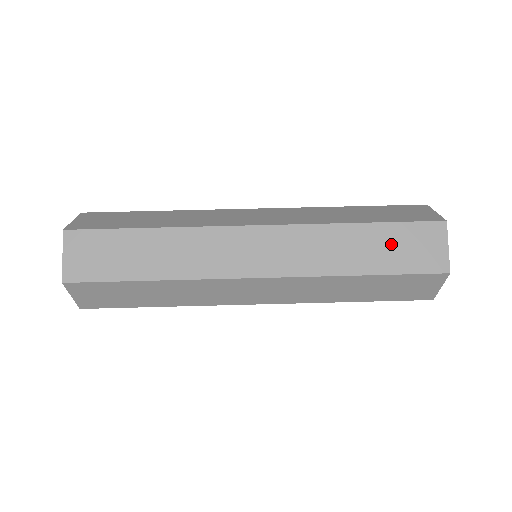
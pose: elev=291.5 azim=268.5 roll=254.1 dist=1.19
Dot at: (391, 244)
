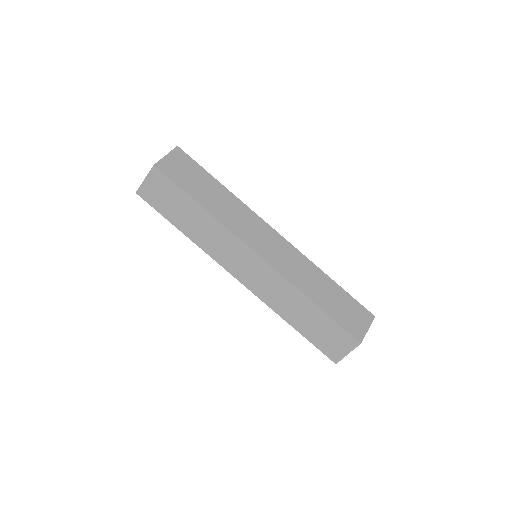
Dot at: (320, 327)
